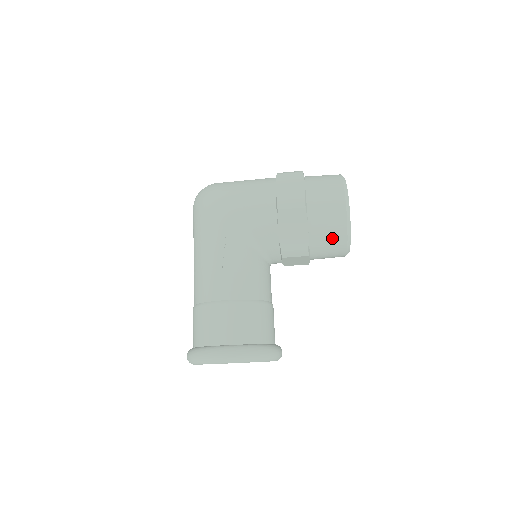
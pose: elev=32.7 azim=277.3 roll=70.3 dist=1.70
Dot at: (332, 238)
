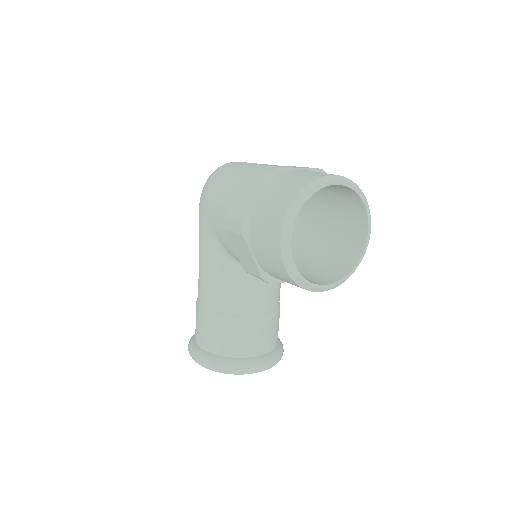
Dot at: (280, 275)
